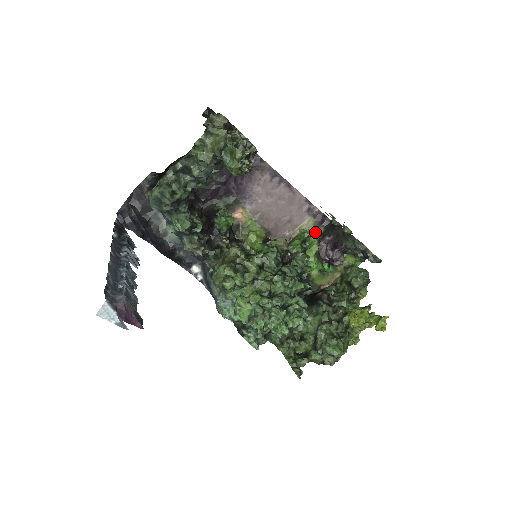
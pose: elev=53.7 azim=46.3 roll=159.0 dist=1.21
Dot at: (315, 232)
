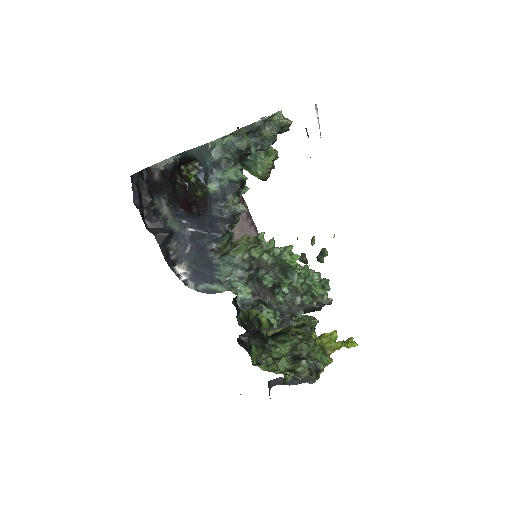
Dot at: occluded
